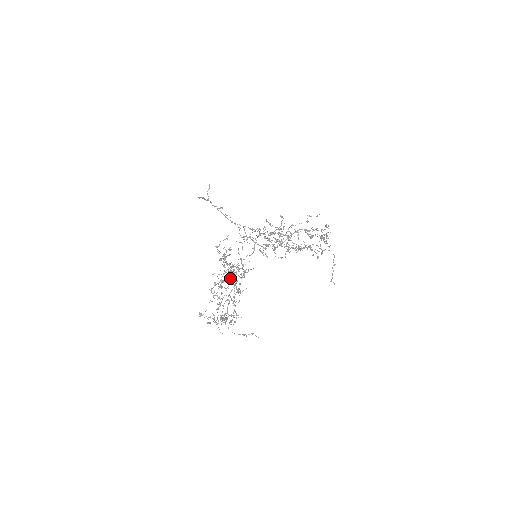
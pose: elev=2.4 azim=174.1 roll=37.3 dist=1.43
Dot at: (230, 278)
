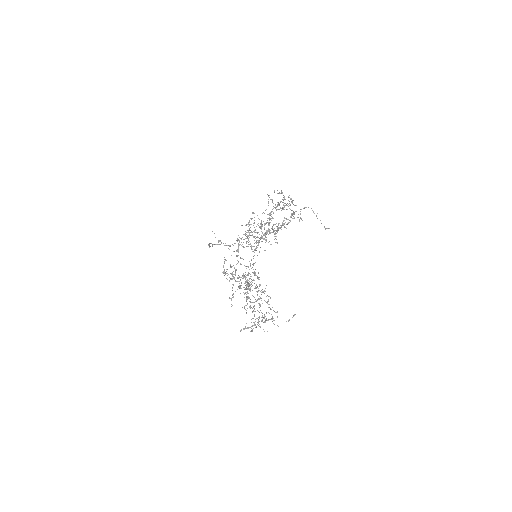
Dot at: occluded
